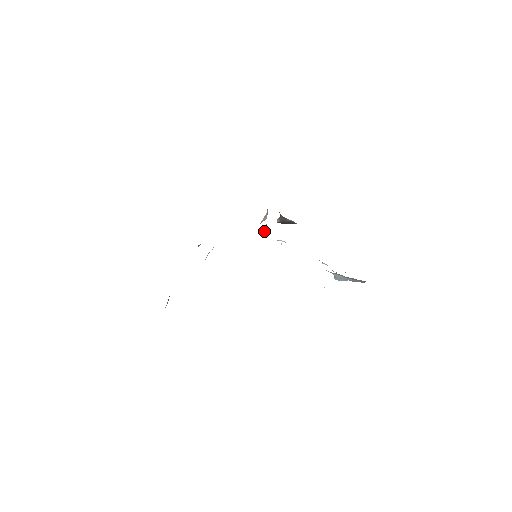
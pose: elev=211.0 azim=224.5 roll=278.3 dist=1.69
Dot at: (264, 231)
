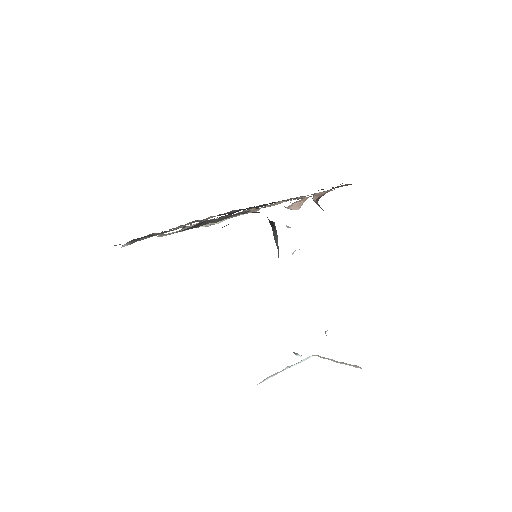
Dot at: occluded
